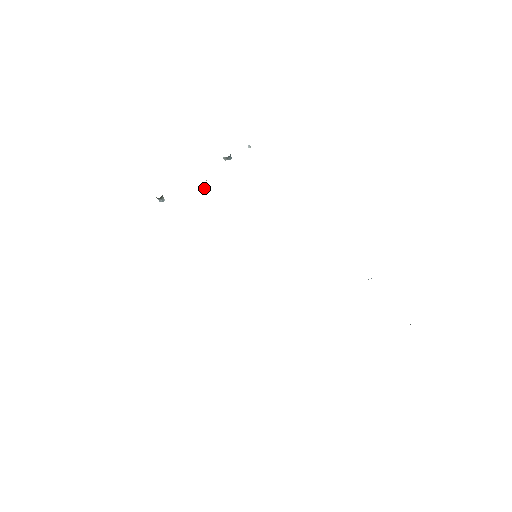
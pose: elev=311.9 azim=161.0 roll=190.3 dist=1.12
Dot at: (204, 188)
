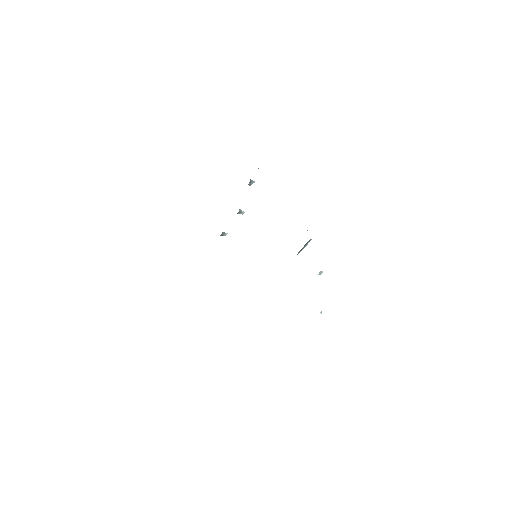
Dot at: (242, 214)
